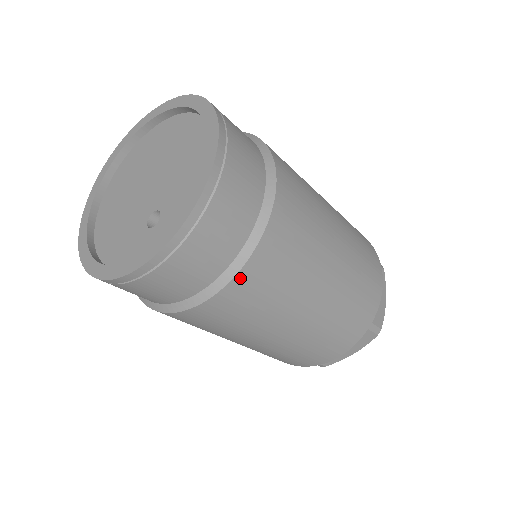
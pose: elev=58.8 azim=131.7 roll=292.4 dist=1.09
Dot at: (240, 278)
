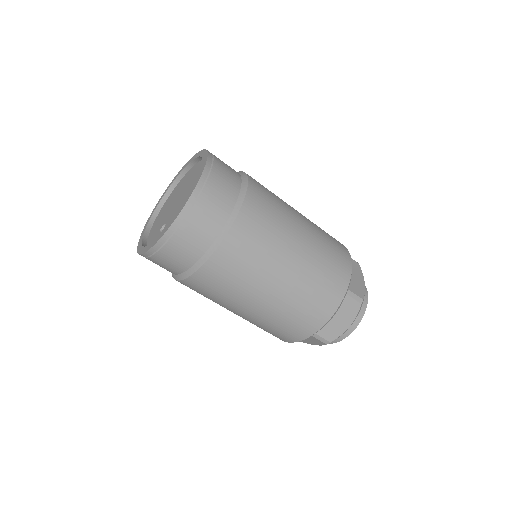
Dot at: (190, 280)
